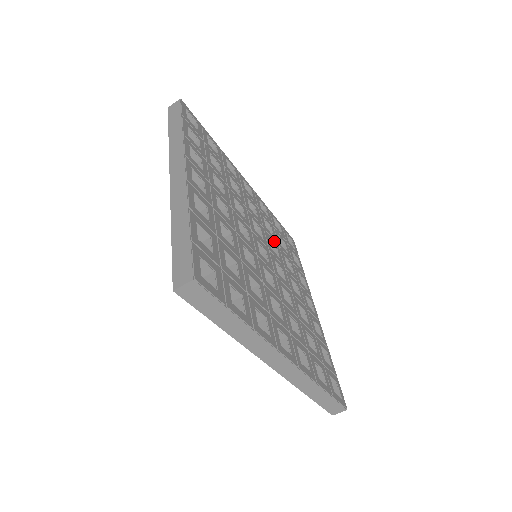
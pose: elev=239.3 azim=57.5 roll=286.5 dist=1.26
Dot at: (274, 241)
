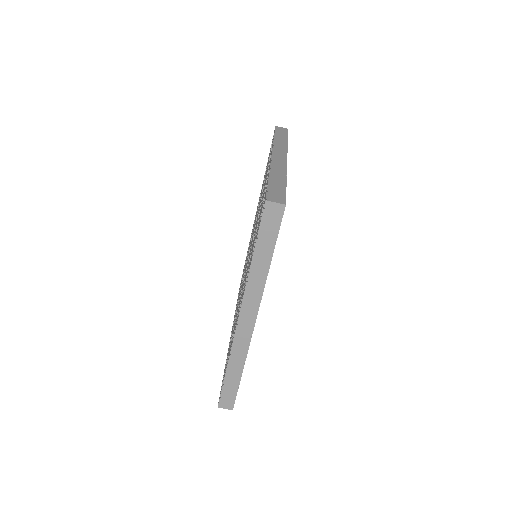
Dot at: occluded
